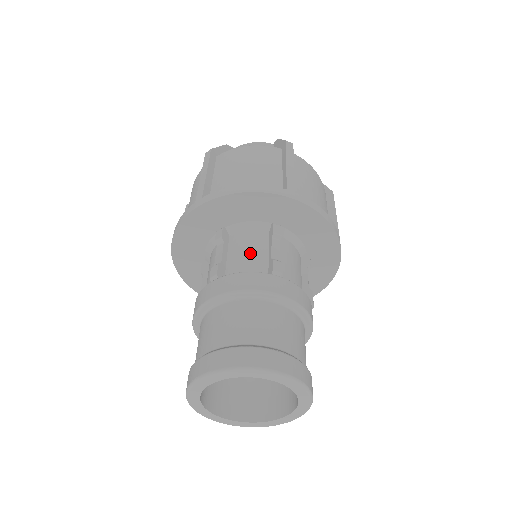
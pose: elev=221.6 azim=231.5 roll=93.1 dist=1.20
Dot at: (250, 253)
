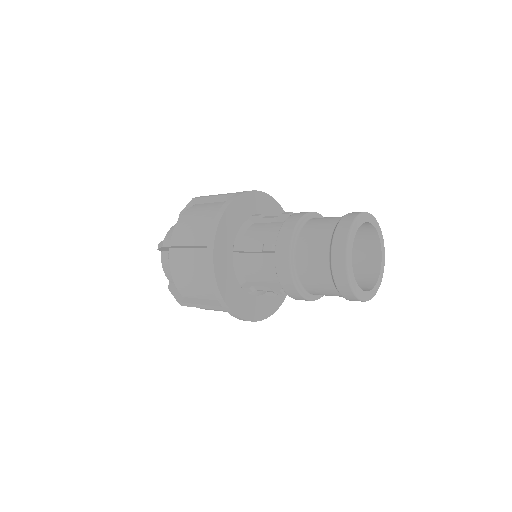
Dot at: (265, 230)
